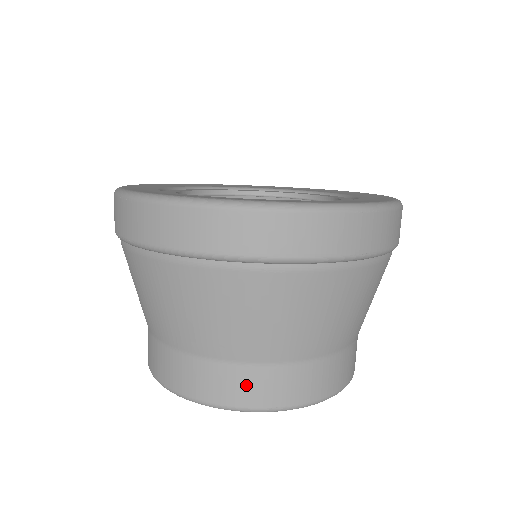
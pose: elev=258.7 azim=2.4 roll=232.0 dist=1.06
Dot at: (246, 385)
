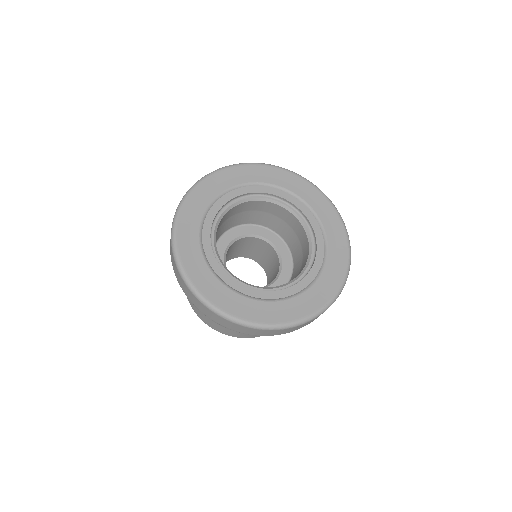
Dot at: occluded
